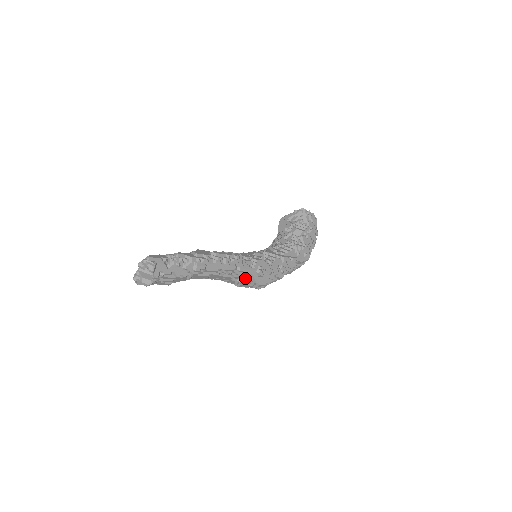
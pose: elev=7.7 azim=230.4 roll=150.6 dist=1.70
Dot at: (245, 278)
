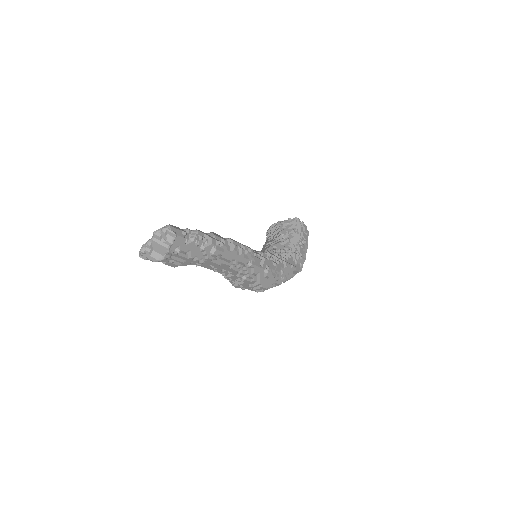
Dot at: (251, 276)
